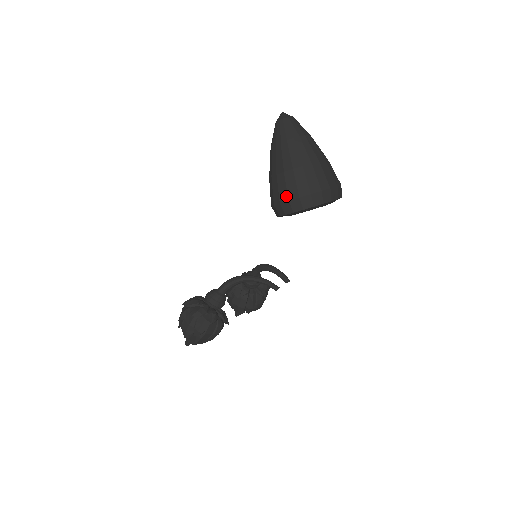
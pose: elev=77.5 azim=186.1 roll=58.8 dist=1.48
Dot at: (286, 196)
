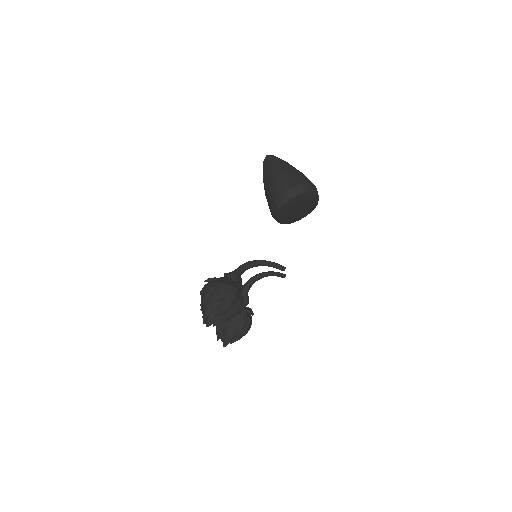
Dot at: (290, 185)
